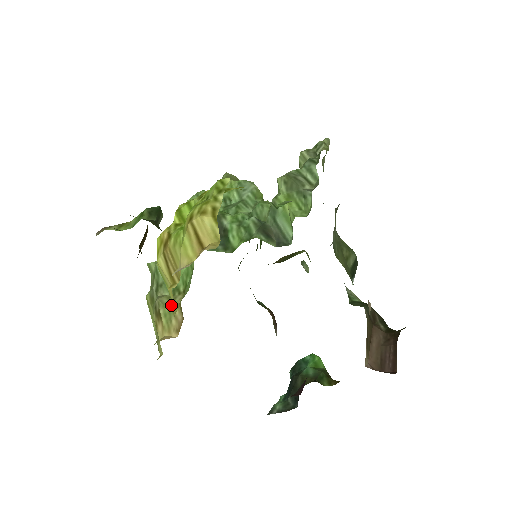
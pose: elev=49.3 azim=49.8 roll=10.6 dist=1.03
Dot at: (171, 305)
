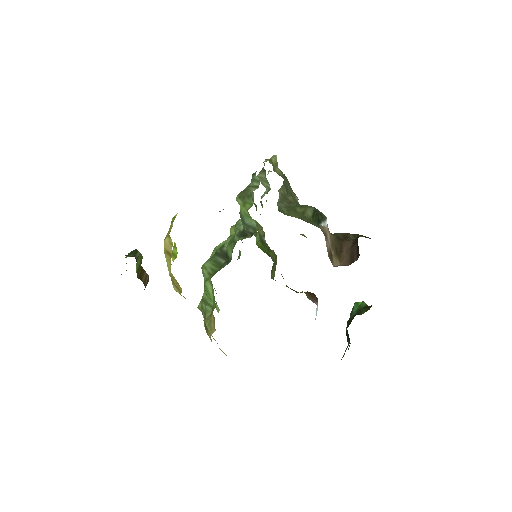
Dot at: (210, 317)
